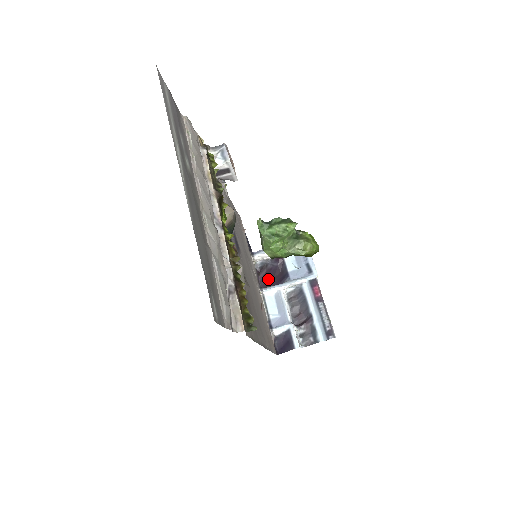
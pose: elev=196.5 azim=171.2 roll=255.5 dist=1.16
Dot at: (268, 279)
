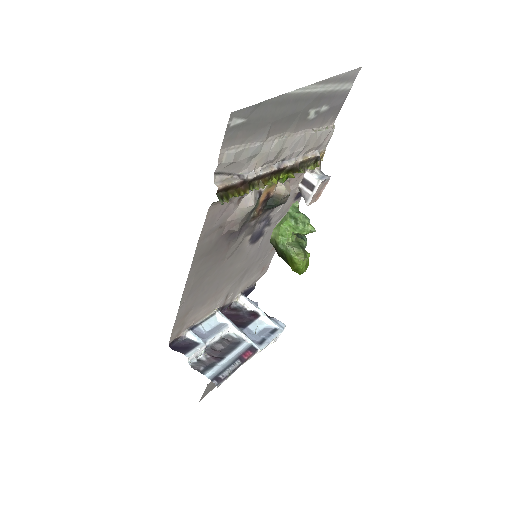
Dot at: (229, 317)
